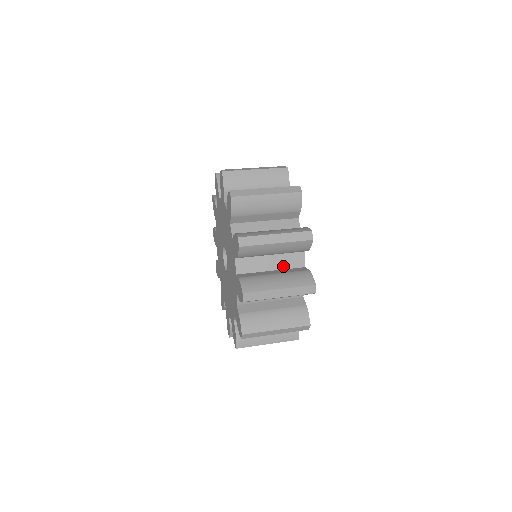
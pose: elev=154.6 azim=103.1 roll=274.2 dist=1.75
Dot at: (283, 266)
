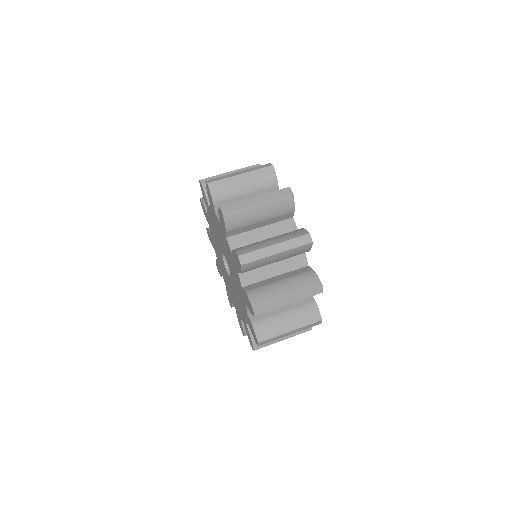
Dot at: (286, 269)
